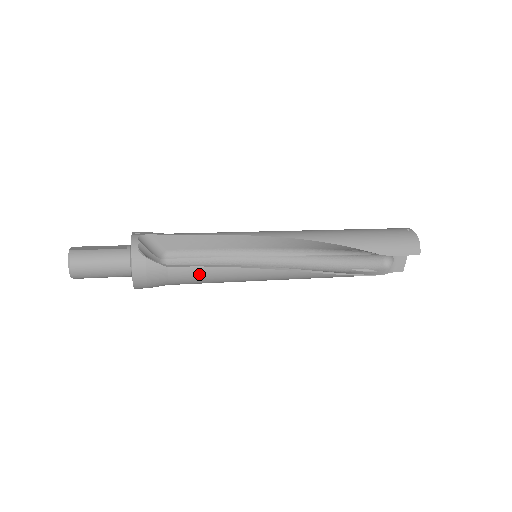
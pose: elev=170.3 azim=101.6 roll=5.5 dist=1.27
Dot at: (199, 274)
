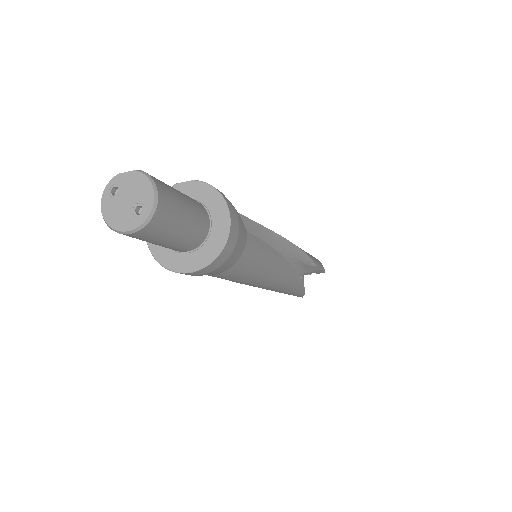
Dot at: (260, 253)
